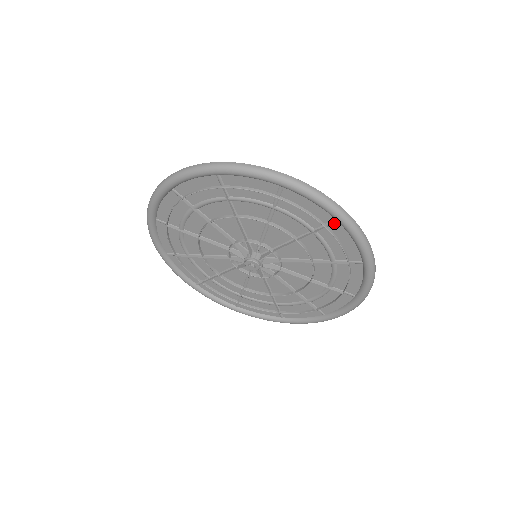
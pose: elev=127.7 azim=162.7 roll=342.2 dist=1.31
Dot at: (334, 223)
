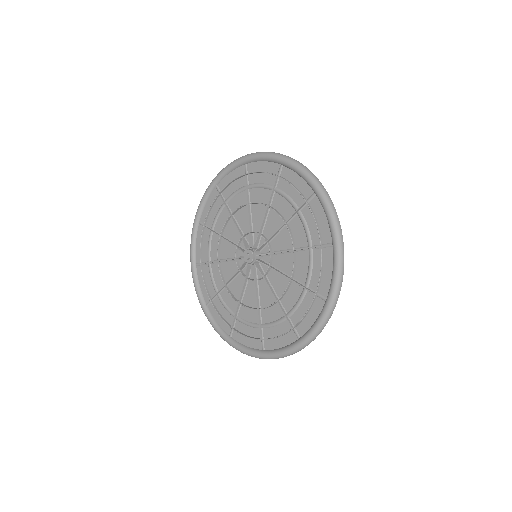
Dot at: (246, 167)
